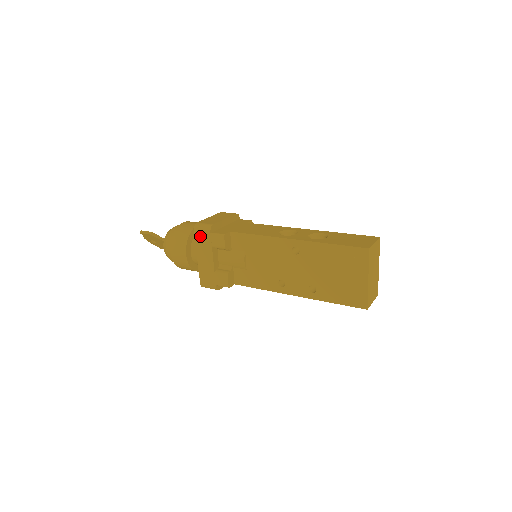
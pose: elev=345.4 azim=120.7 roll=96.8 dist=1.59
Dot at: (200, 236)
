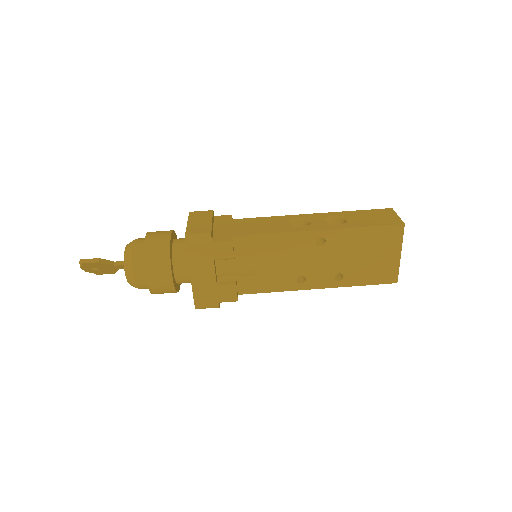
Dot at: (195, 250)
